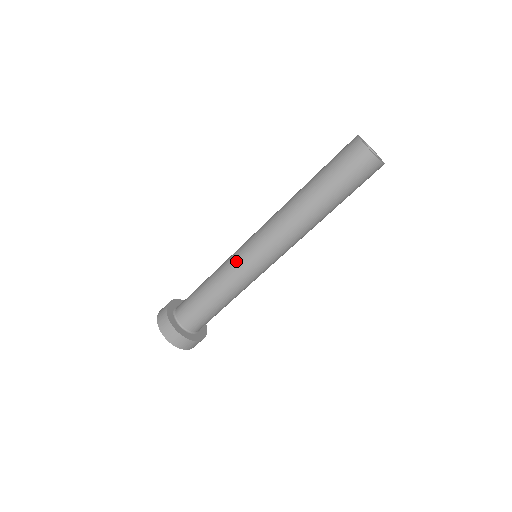
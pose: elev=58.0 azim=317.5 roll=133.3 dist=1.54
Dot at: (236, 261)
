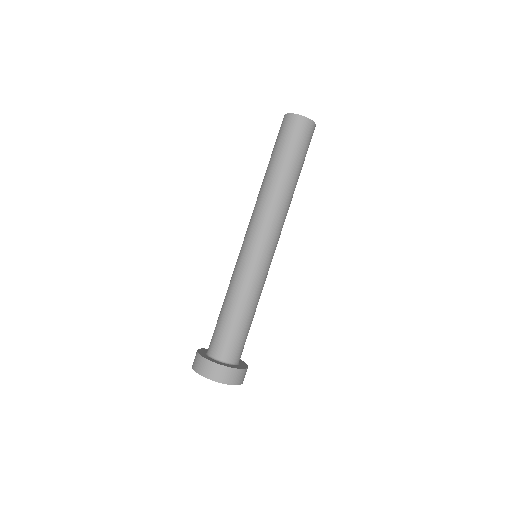
Dot at: (250, 268)
